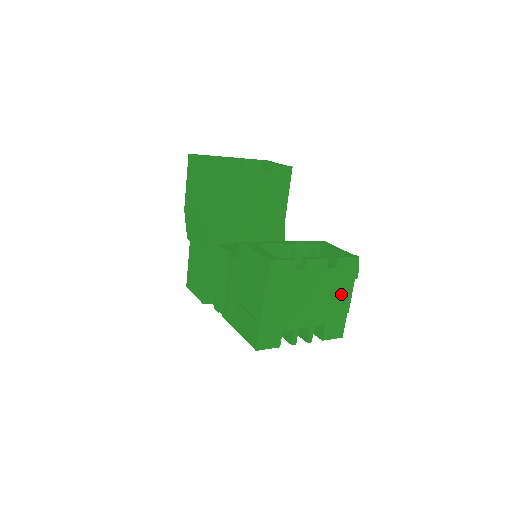
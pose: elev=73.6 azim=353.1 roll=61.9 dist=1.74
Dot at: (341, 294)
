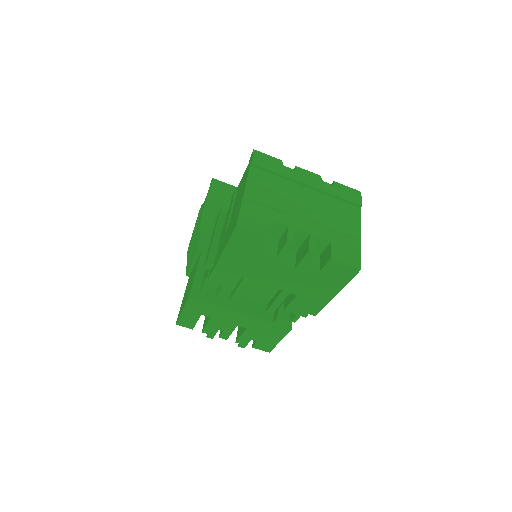
Dot at: (346, 216)
